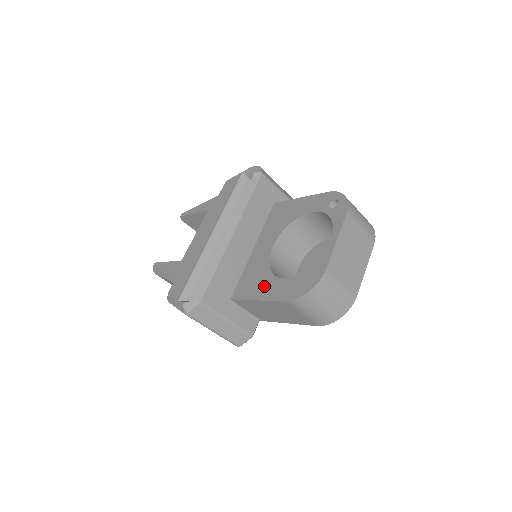
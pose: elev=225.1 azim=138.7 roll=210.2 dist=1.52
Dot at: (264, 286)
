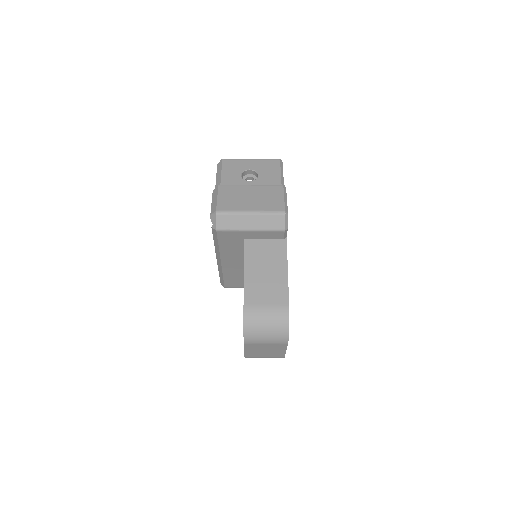
Dot at: occluded
